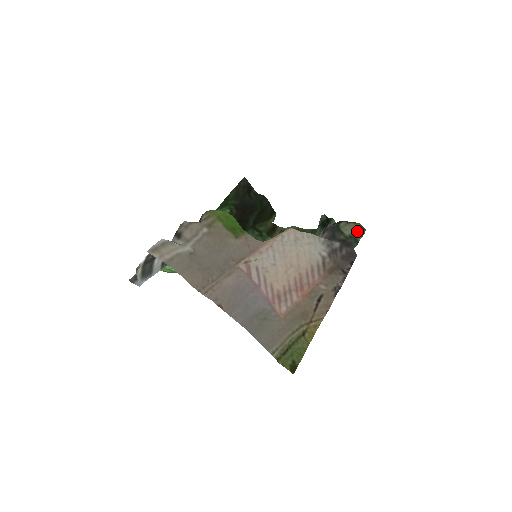
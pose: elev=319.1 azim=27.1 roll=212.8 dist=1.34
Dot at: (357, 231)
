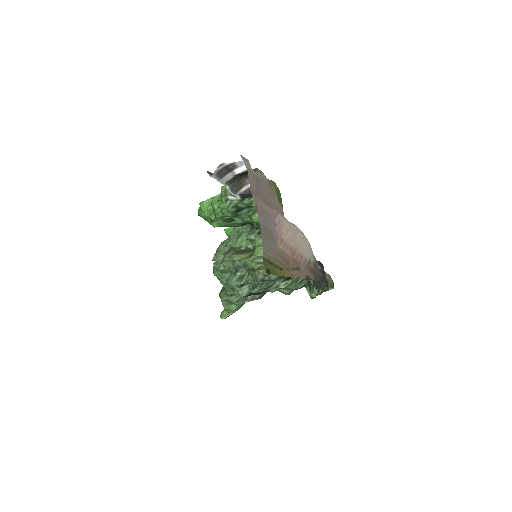
Dot at: (331, 281)
